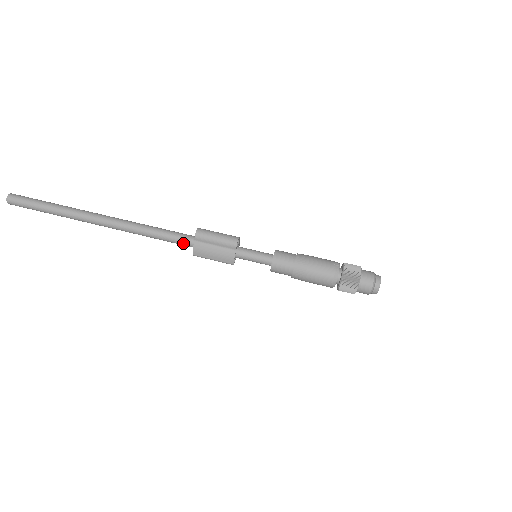
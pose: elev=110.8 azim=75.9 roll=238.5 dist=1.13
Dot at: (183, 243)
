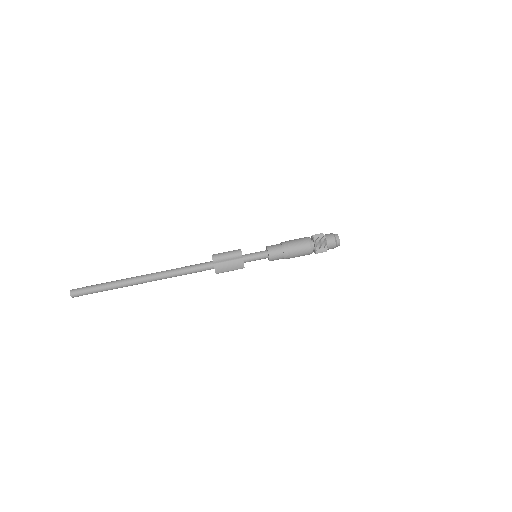
Dot at: (206, 269)
